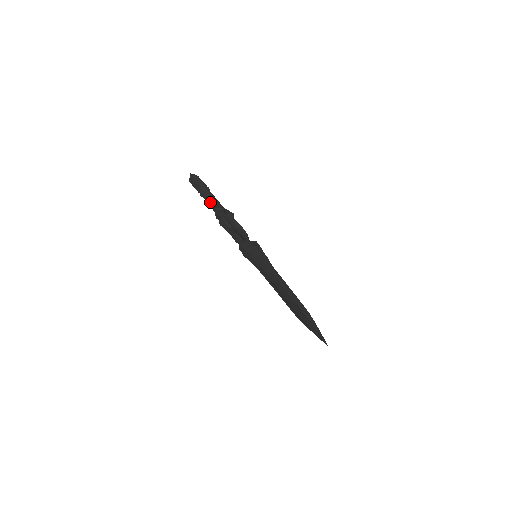
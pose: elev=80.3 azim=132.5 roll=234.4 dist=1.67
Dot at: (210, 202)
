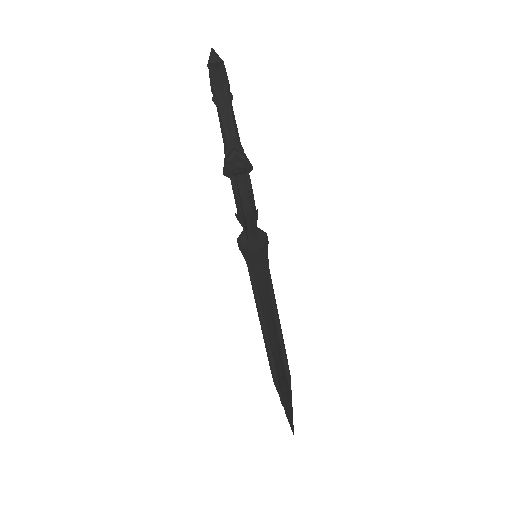
Dot at: (226, 125)
